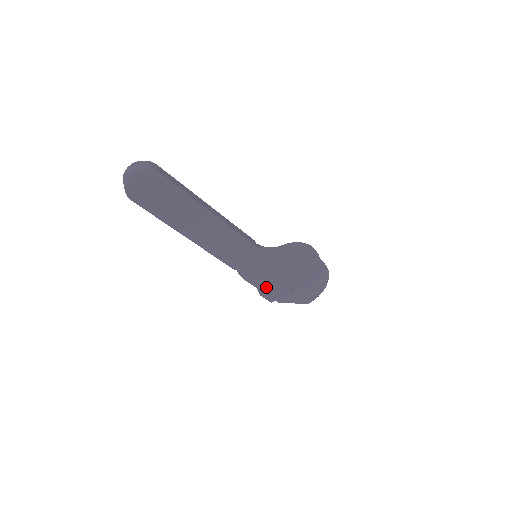
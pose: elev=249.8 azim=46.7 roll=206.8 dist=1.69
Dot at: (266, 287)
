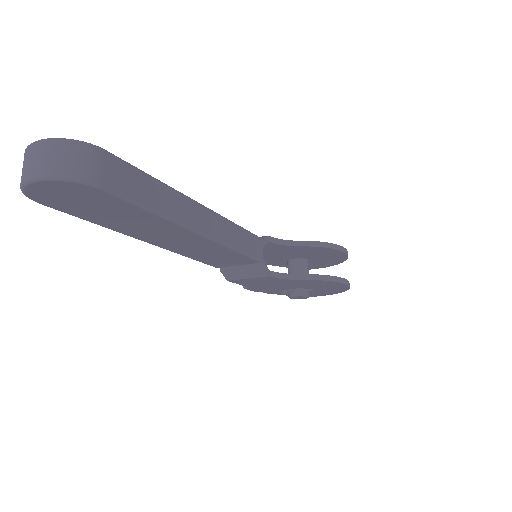
Dot at: (254, 286)
